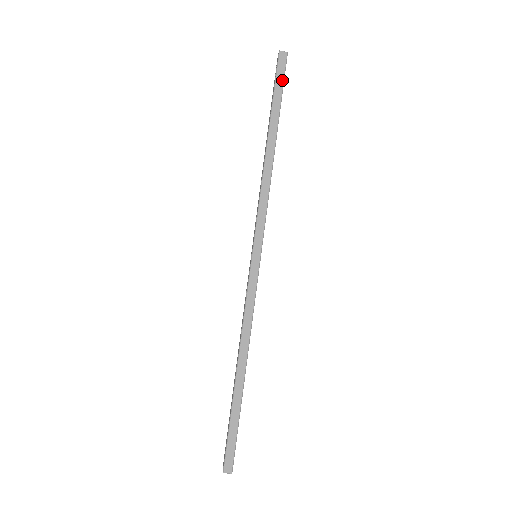
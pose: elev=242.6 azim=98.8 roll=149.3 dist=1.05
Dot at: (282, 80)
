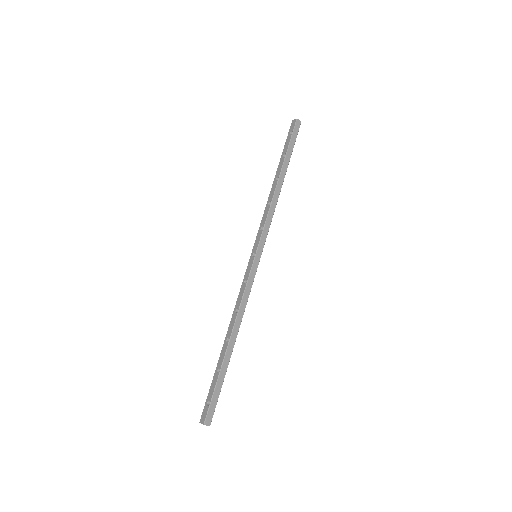
Dot at: (295, 139)
